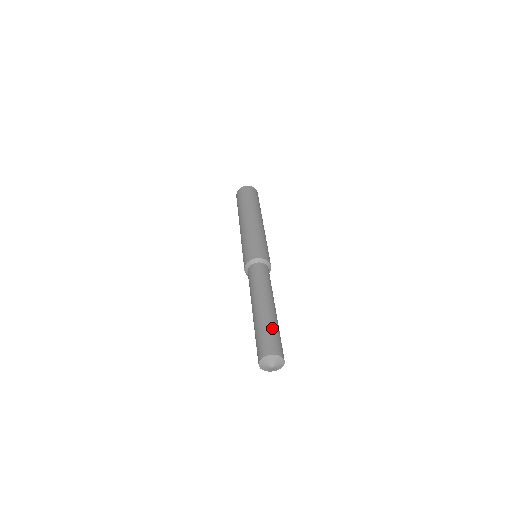
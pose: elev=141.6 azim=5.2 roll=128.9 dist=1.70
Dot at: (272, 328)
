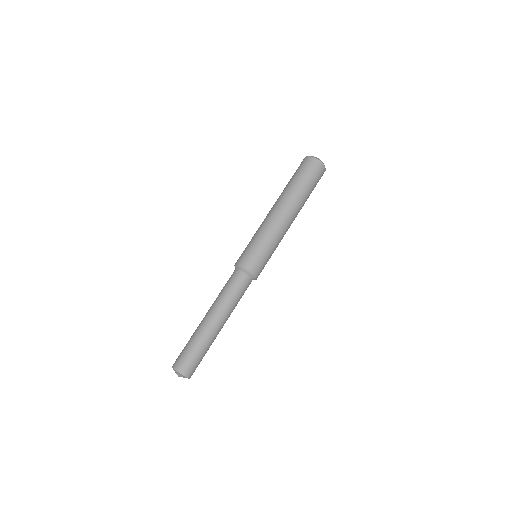
Dot at: (203, 351)
